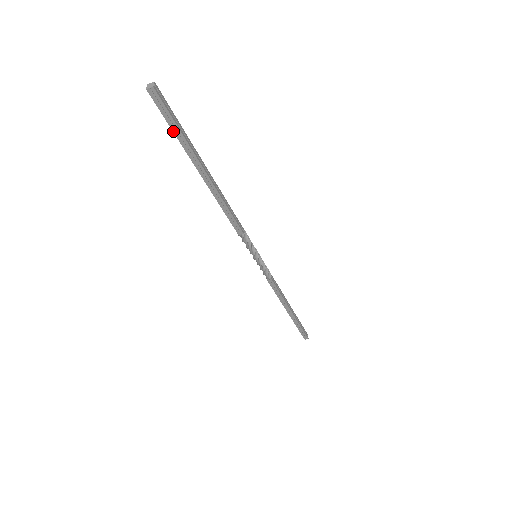
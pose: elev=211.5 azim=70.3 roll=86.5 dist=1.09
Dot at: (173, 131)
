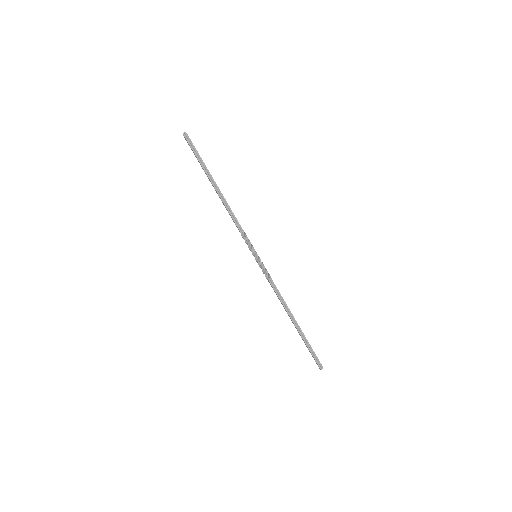
Dot at: (196, 157)
